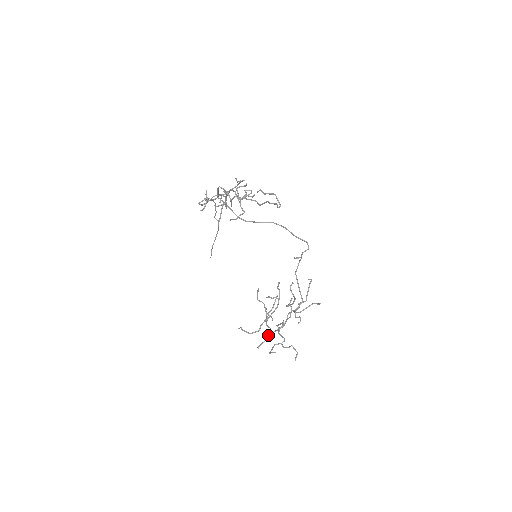
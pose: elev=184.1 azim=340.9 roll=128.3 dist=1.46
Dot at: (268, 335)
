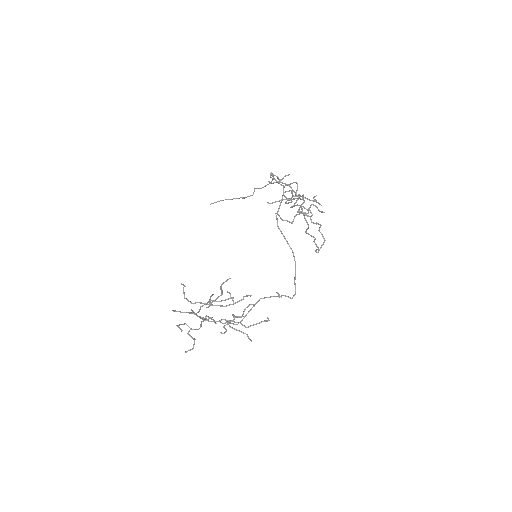
Dot at: occluded
